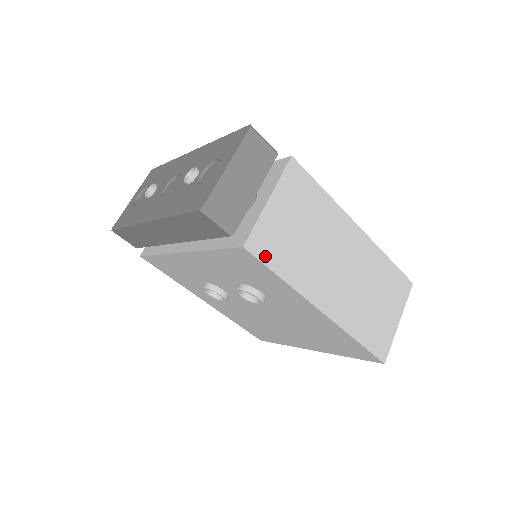
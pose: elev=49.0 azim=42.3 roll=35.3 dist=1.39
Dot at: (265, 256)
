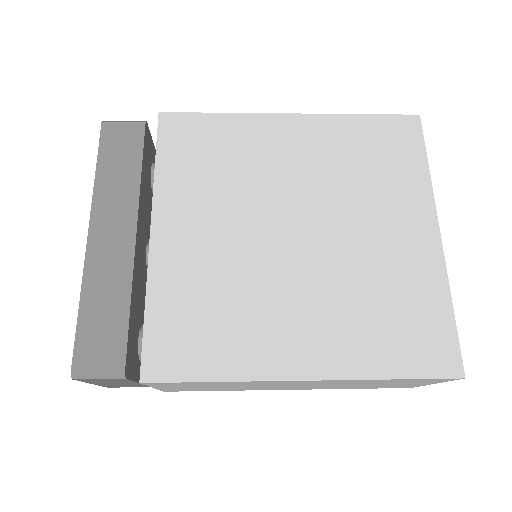
Dot at: occluded
